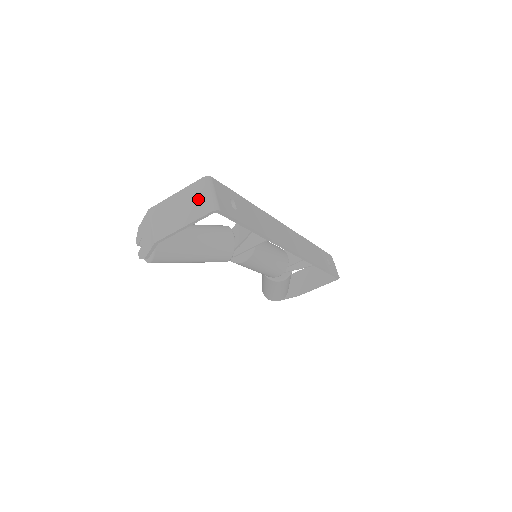
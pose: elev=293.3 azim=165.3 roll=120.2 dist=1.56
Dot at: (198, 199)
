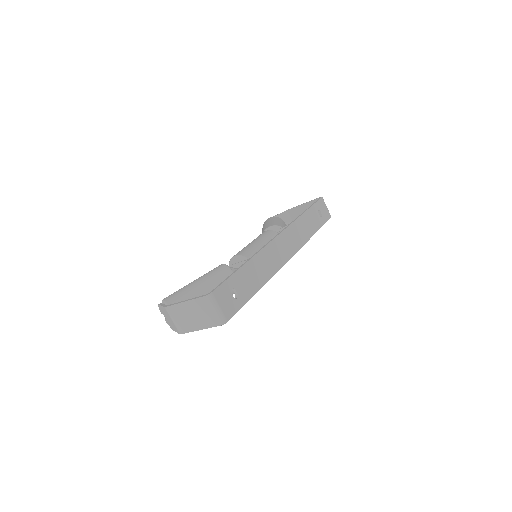
Dot at: (206, 313)
